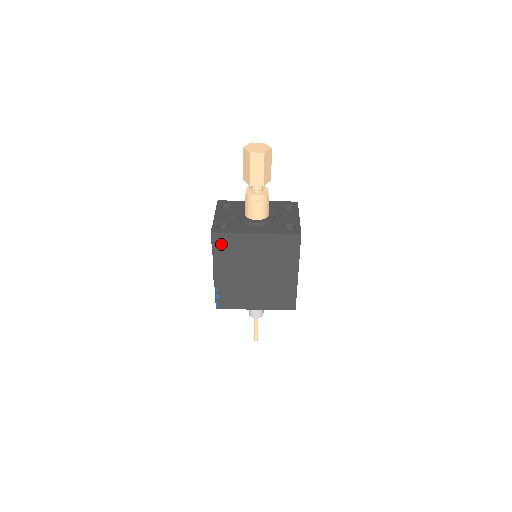
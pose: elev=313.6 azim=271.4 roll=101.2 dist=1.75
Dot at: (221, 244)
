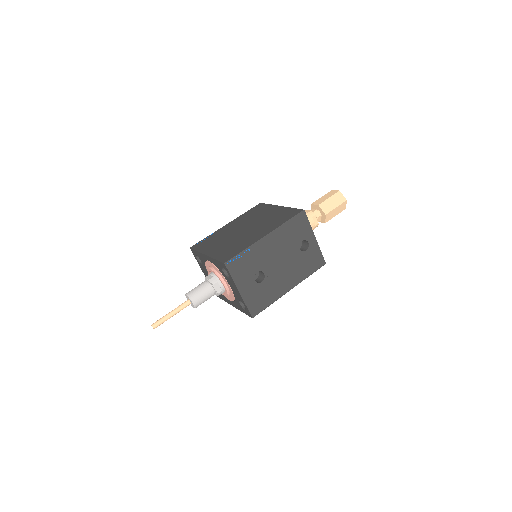
Dot at: (255, 209)
